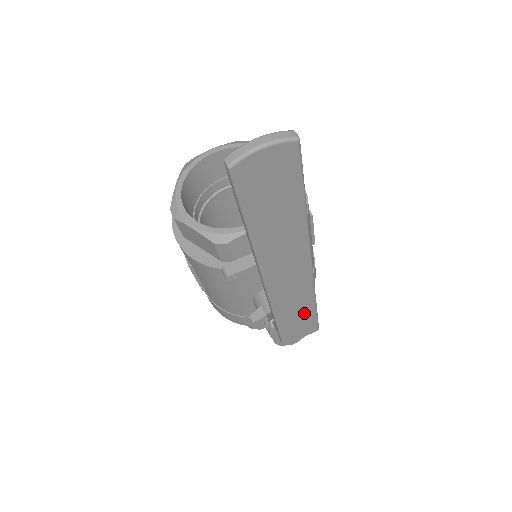
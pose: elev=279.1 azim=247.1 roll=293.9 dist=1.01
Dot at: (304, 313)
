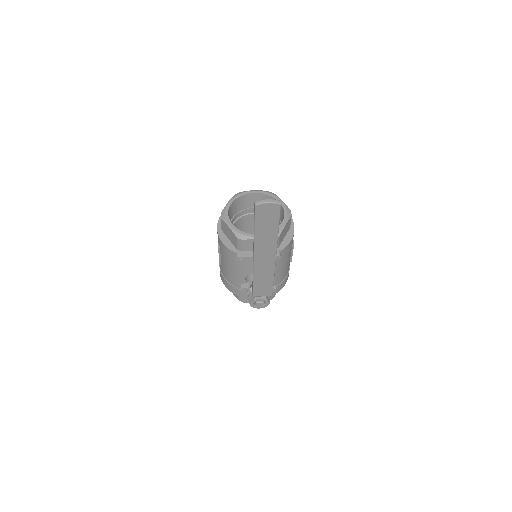
Dot at: (267, 280)
